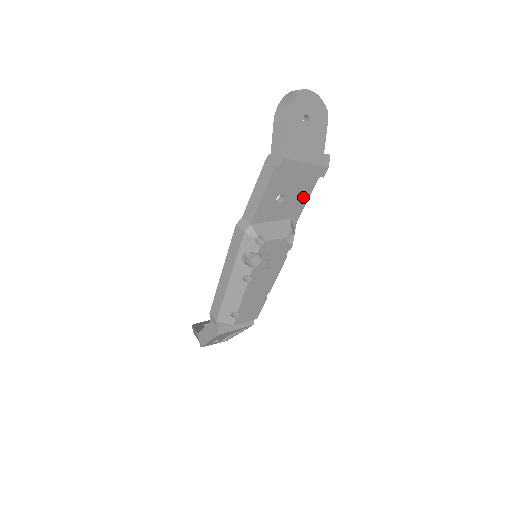
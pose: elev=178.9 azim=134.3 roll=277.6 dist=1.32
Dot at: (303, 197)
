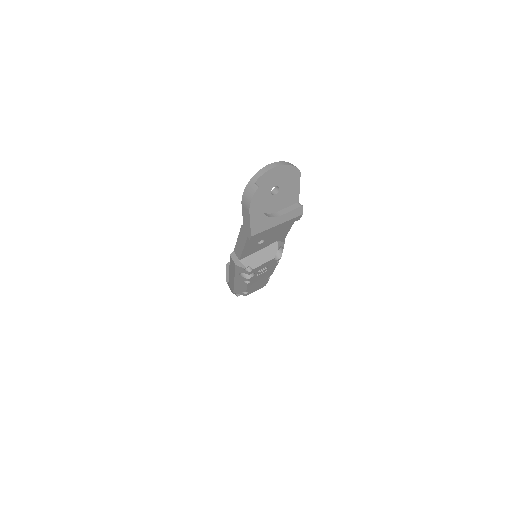
Dot at: (285, 230)
